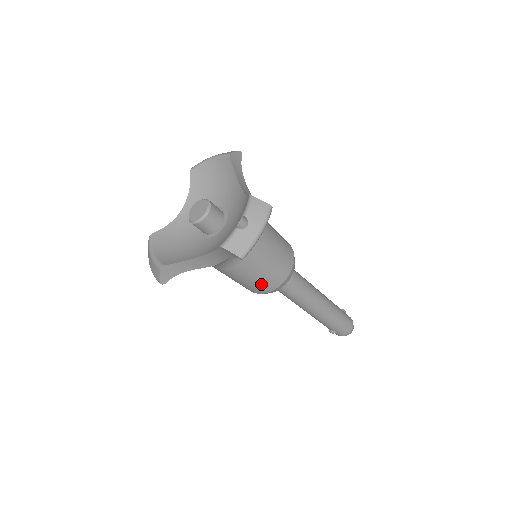
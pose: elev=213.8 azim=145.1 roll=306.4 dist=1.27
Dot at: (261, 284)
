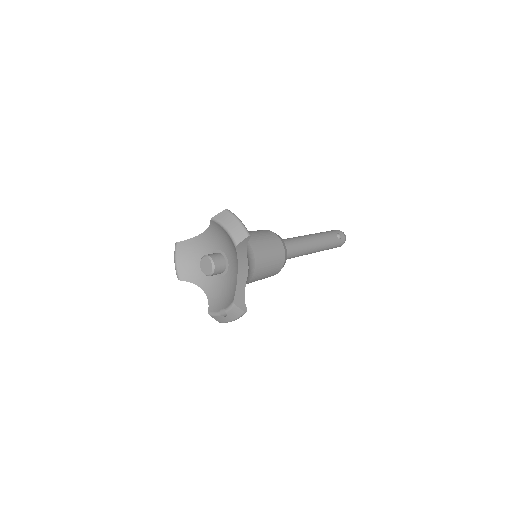
Dot at: occluded
